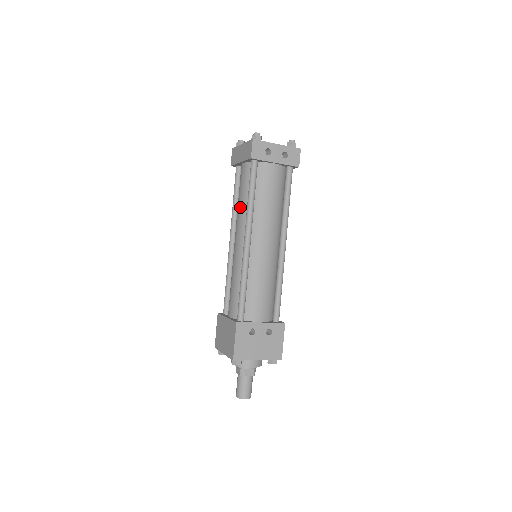
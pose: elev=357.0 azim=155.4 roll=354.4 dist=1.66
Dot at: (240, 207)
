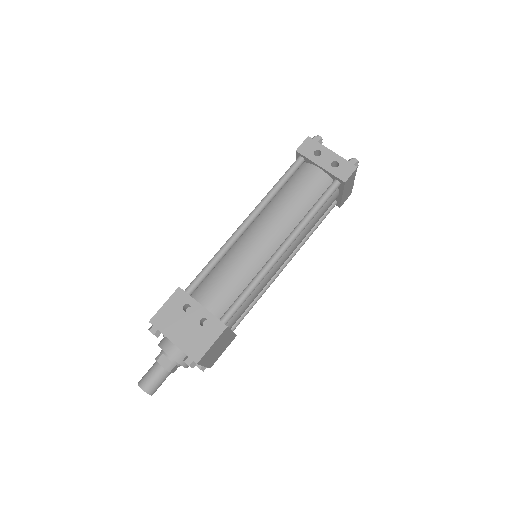
Dot at: occluded
